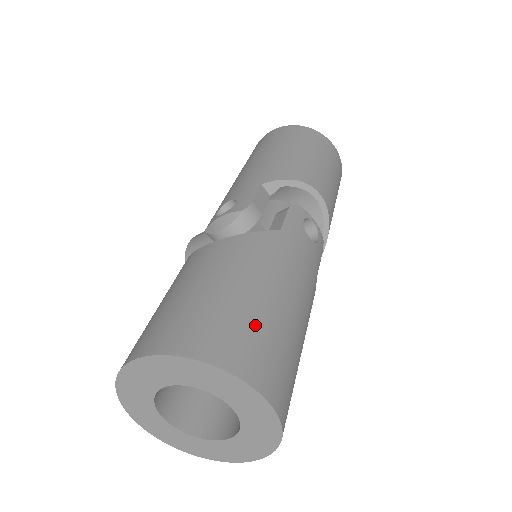
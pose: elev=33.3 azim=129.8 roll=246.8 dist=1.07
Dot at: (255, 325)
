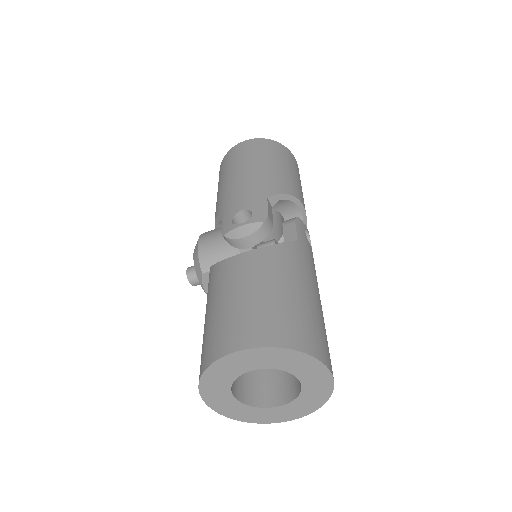
Dot at: (313, 320)
